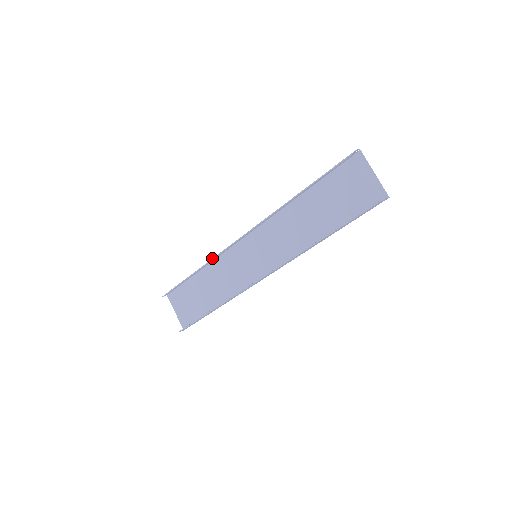
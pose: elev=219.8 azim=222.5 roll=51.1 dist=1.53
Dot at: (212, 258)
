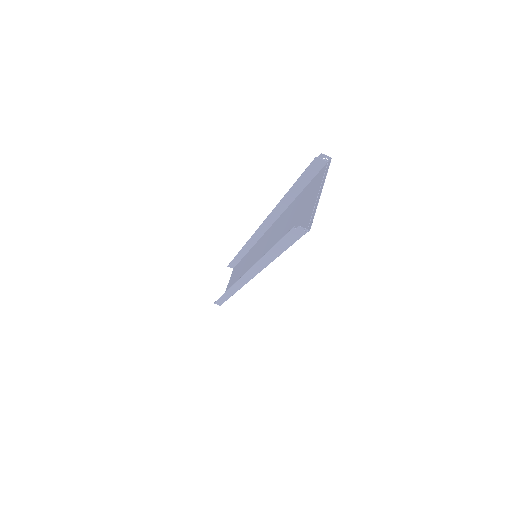
Dot at: (246, 243)
